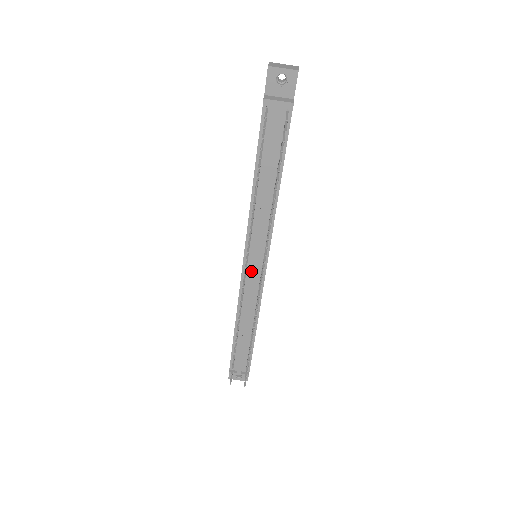
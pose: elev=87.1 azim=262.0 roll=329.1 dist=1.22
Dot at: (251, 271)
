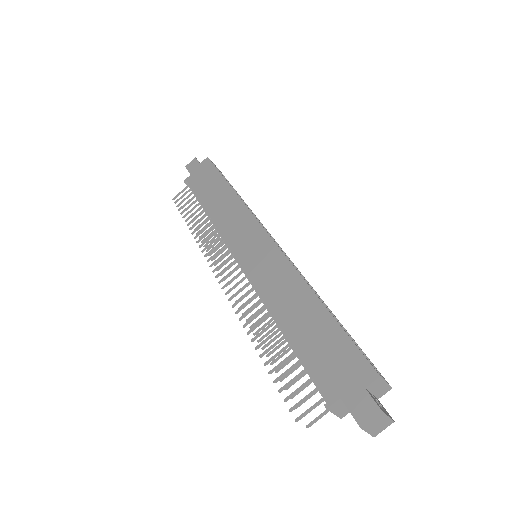
Dot at: occluded
